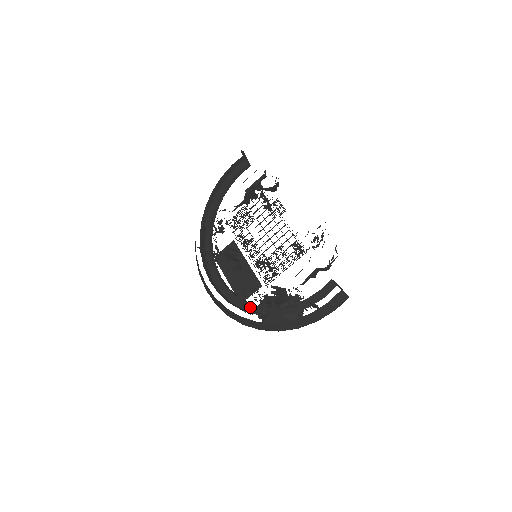
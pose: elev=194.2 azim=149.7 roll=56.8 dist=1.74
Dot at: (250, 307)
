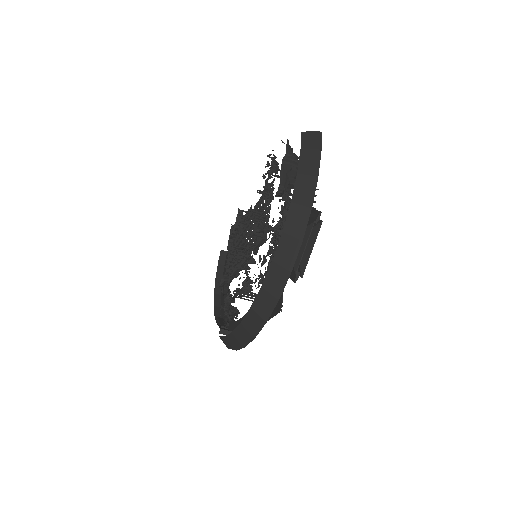
Dot at: occluded
